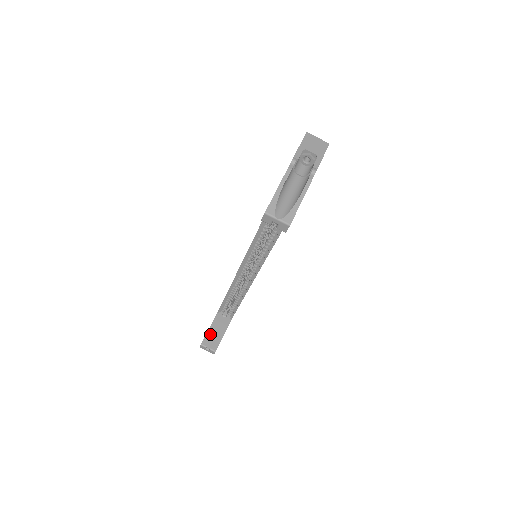
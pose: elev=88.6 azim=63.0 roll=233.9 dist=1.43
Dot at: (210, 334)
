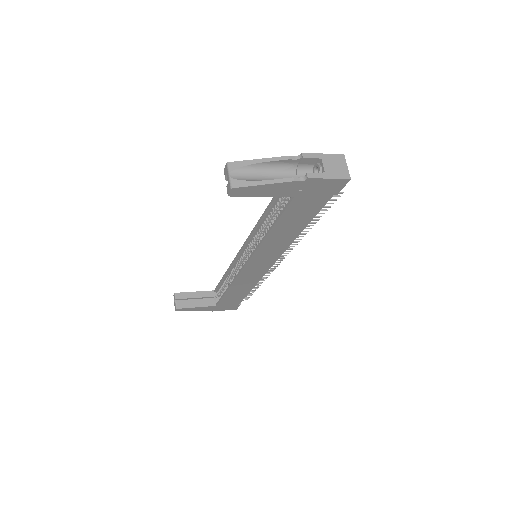
Dot at: (189, 295)
